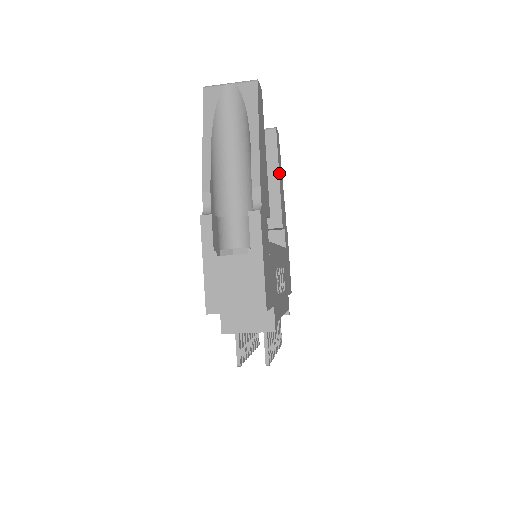
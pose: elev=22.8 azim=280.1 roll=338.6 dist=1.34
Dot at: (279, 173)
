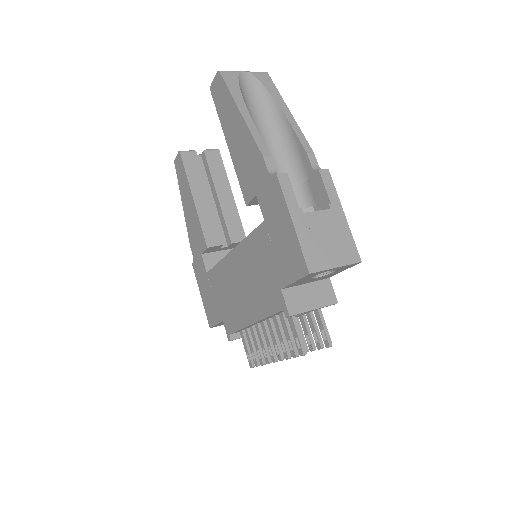
Dot at: (230, 190)
